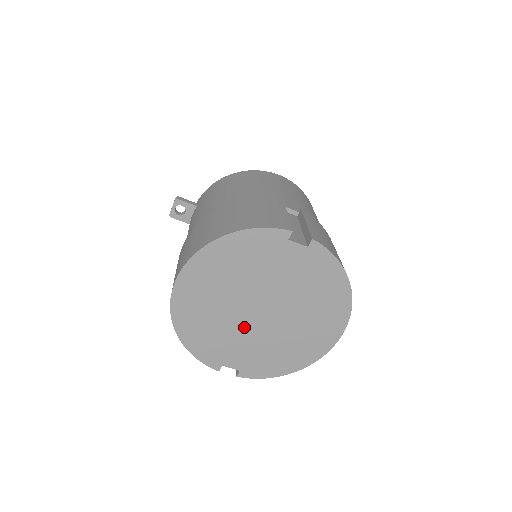
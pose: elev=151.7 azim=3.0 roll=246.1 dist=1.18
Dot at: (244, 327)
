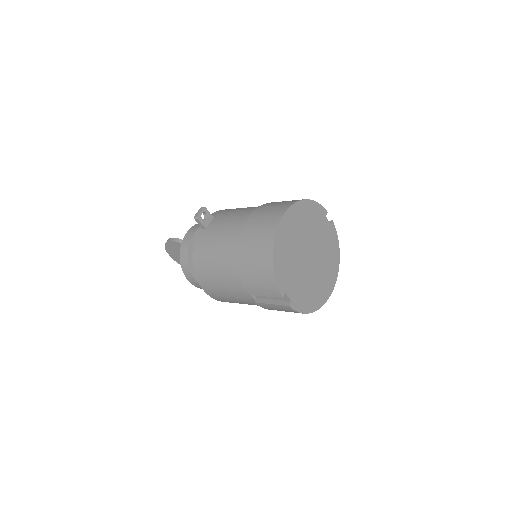
Dot at: (301, 265)
